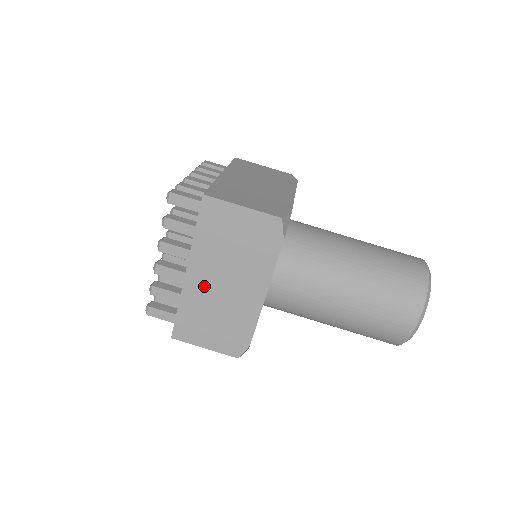
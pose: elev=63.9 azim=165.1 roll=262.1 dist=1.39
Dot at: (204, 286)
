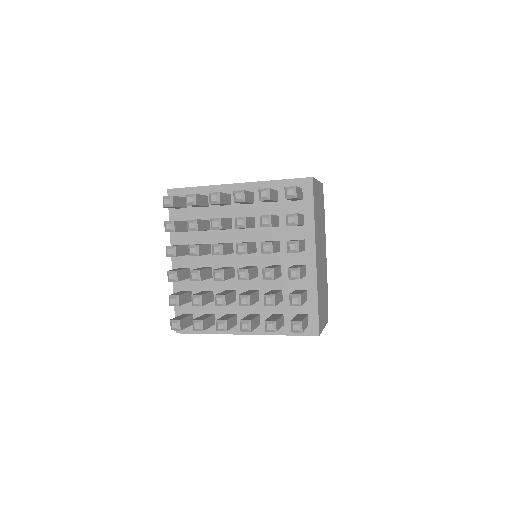
Dot at: occluded
